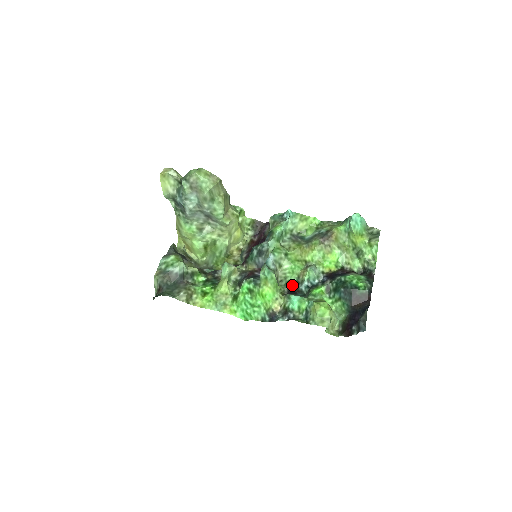
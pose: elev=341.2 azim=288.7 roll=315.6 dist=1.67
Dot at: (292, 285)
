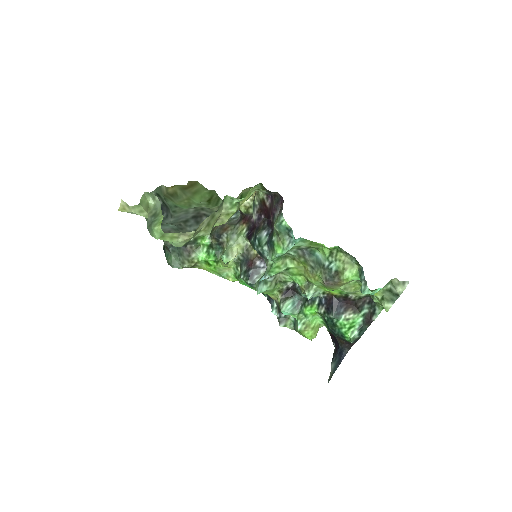
Dot at: (293, 281)
